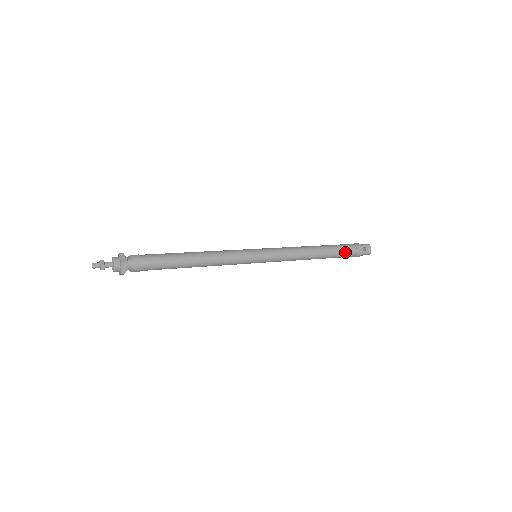
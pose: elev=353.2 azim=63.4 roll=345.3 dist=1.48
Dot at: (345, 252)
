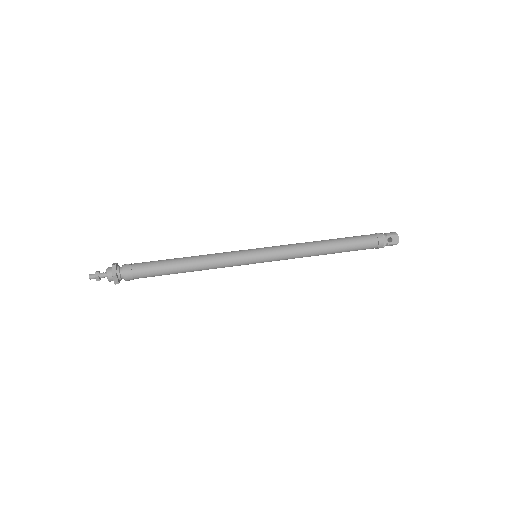
Dot at: (363, 246)
